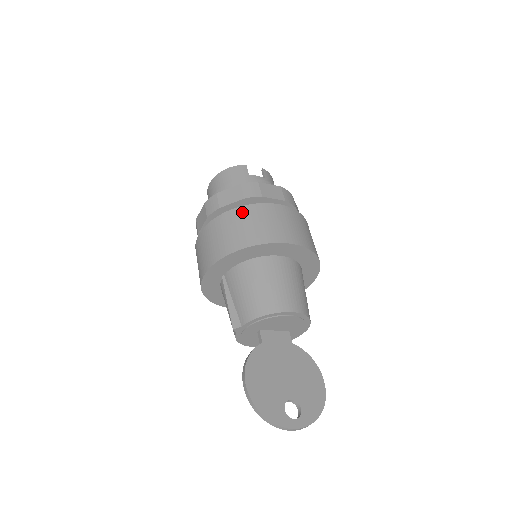
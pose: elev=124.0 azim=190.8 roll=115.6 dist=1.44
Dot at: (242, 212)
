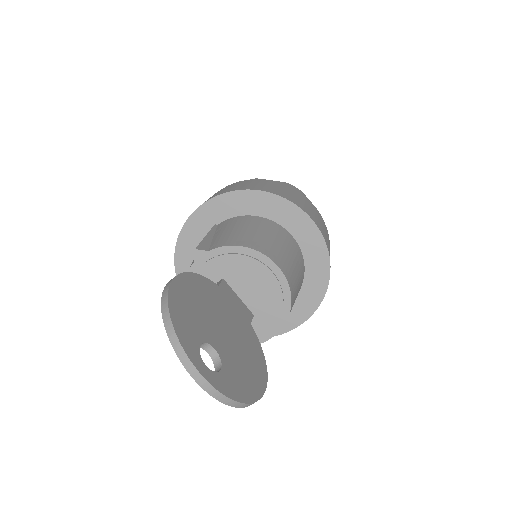
Dot at: (278, 183)
